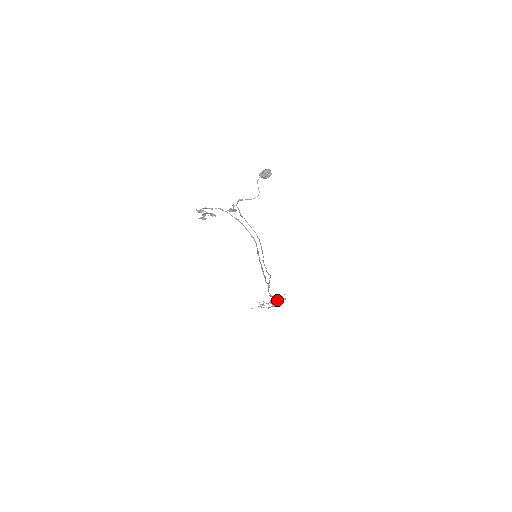
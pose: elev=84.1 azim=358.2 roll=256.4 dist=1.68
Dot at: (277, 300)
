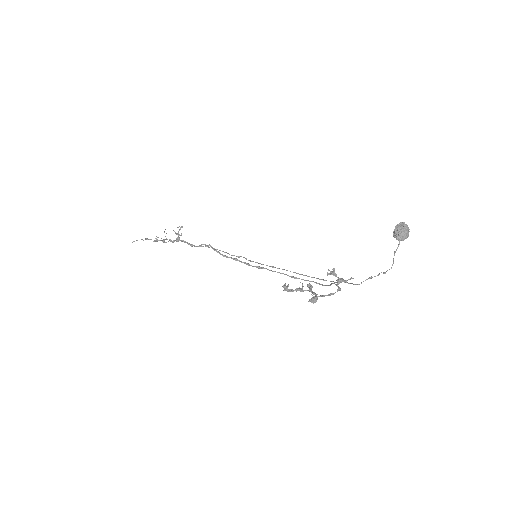
Dot at: (174, 231)
